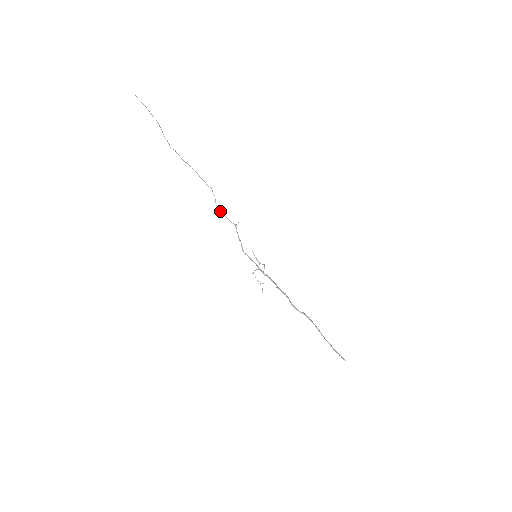
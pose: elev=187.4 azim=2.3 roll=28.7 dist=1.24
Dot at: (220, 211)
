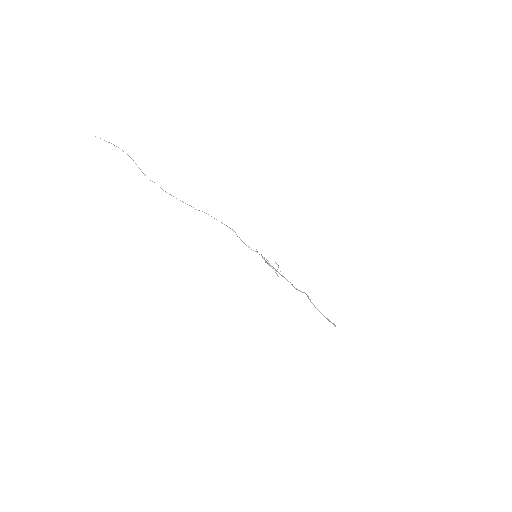
Dot at: occluded
